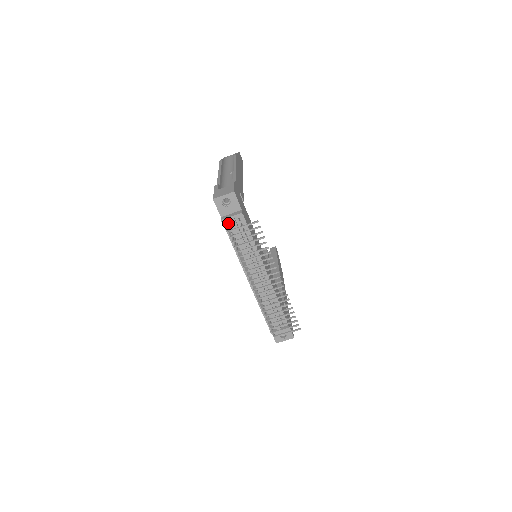
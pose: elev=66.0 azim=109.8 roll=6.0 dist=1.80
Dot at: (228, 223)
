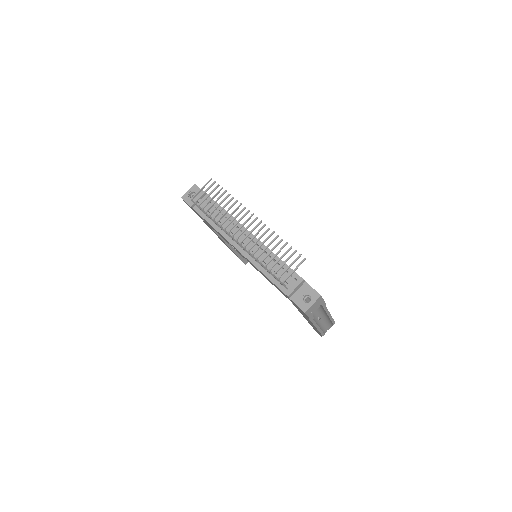
Dot at: occluded
